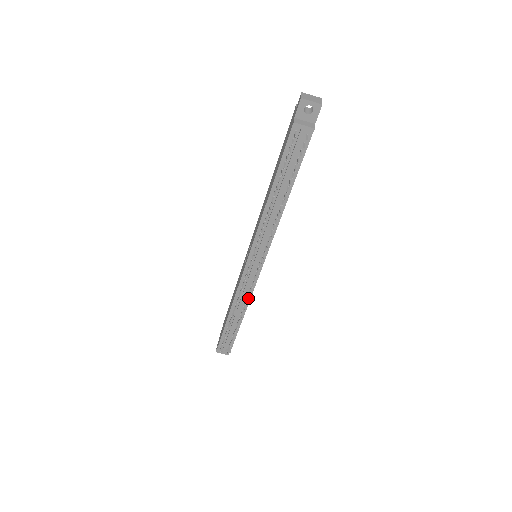
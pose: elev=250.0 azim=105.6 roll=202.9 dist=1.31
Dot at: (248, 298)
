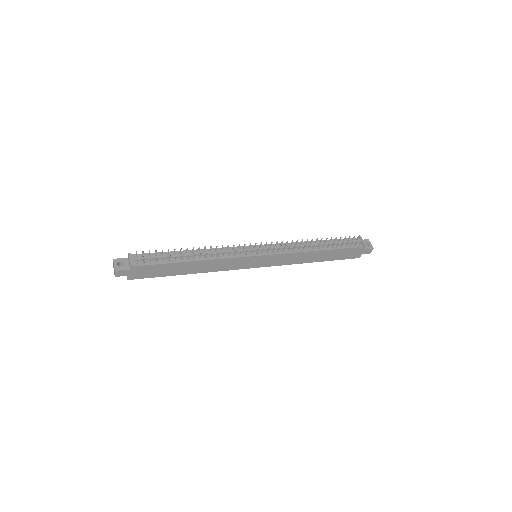
Dot at: (219, 257)
